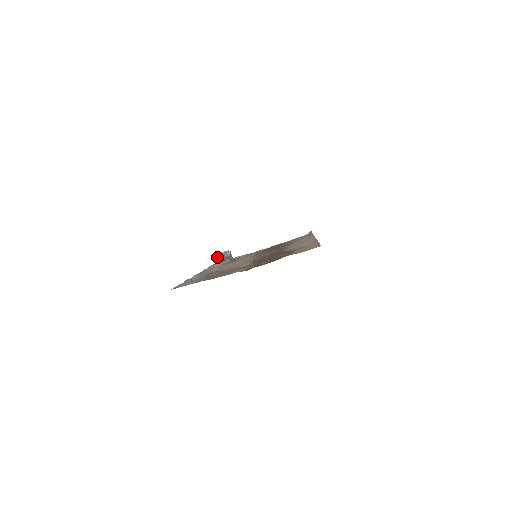
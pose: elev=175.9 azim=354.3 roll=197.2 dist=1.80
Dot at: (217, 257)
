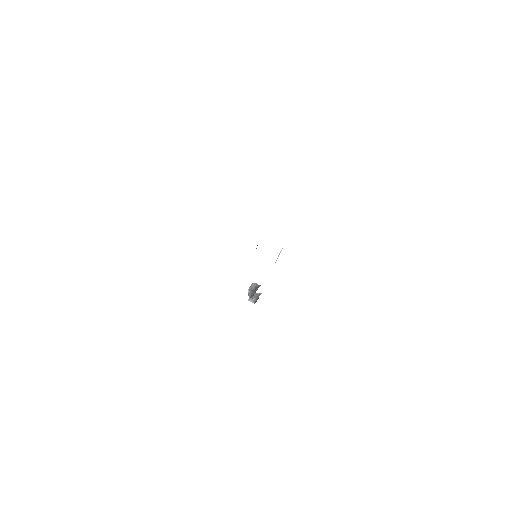
Dot at: occluded
